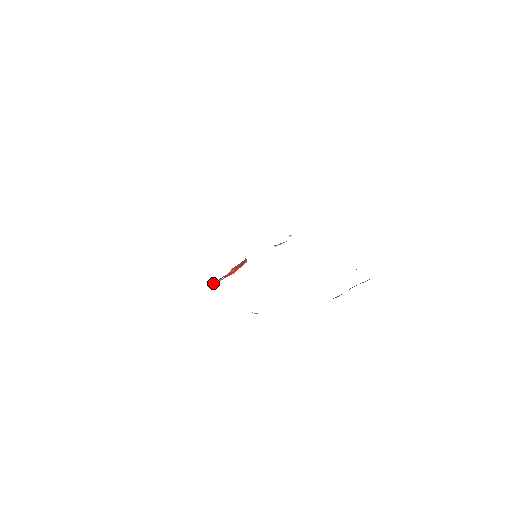
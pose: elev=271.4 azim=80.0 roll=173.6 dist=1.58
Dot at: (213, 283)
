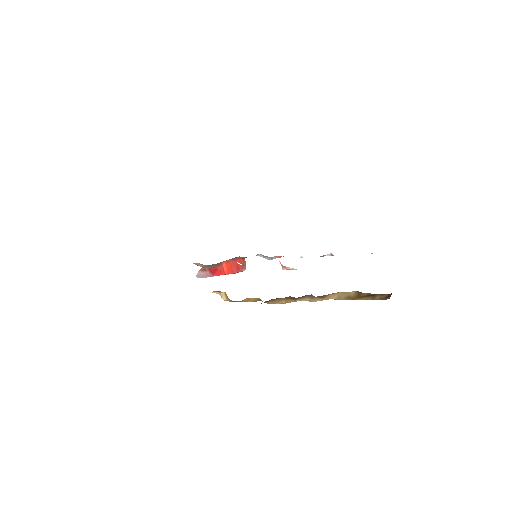
Dot at: (199, 271)
